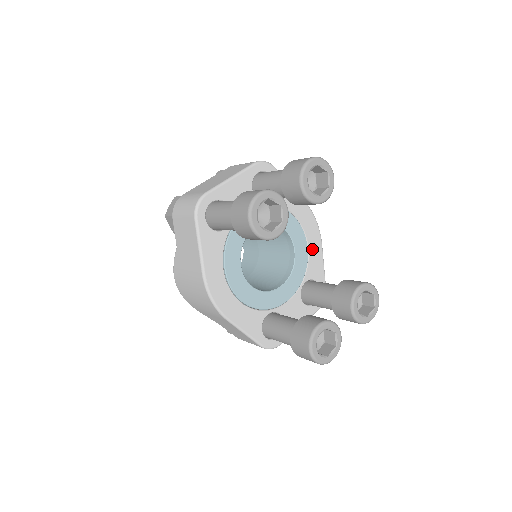
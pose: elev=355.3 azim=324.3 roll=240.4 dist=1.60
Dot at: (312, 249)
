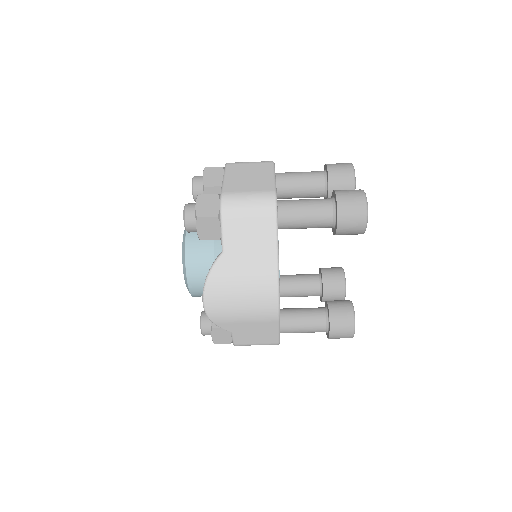
Dot at: occluded
